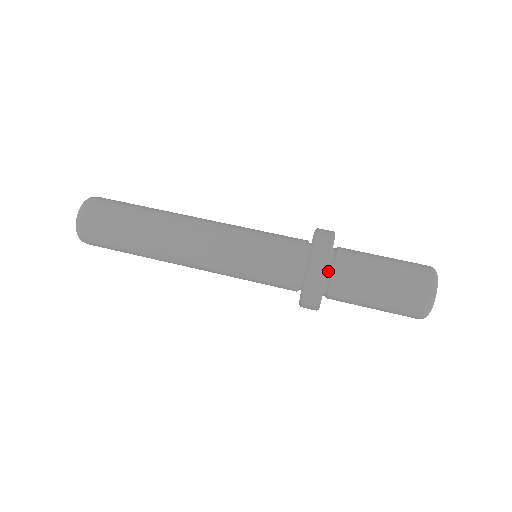
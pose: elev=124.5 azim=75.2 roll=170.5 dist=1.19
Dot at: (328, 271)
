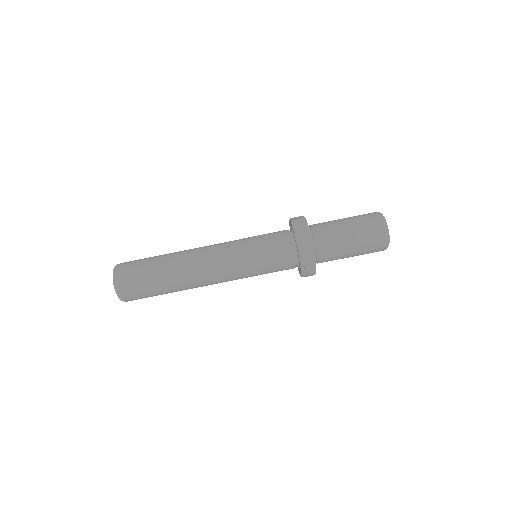
Dot at: occluded
